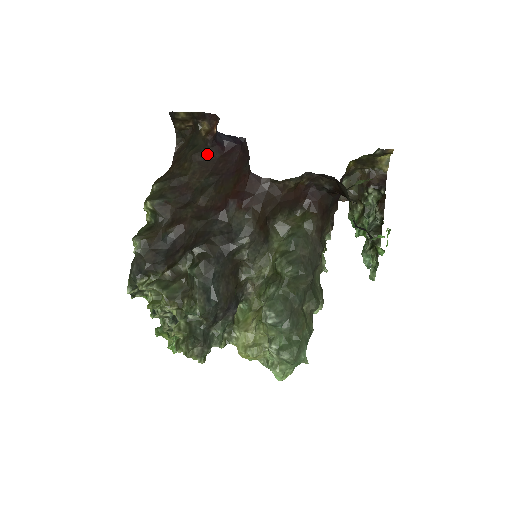
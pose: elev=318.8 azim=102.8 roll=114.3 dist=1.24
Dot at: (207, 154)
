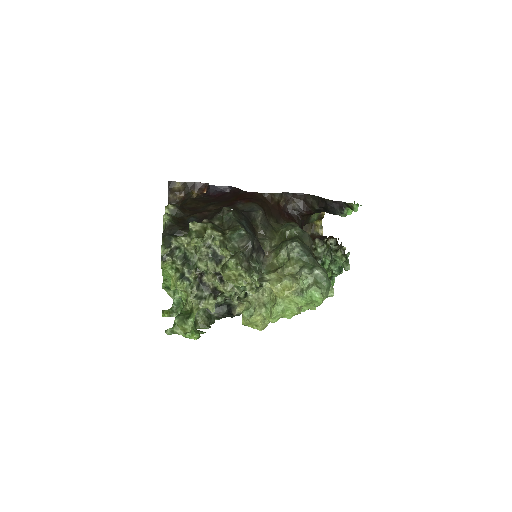
Dot at: (204, 198)
